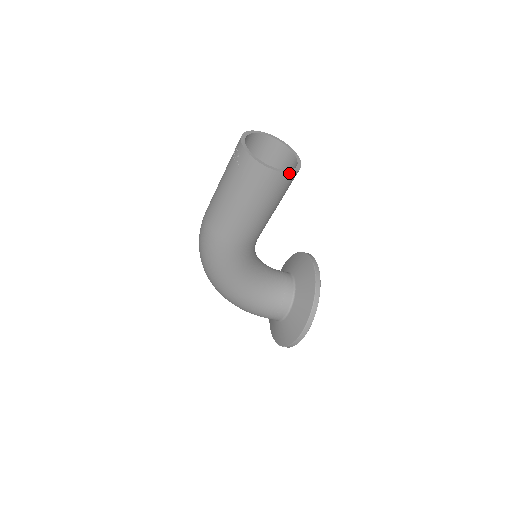
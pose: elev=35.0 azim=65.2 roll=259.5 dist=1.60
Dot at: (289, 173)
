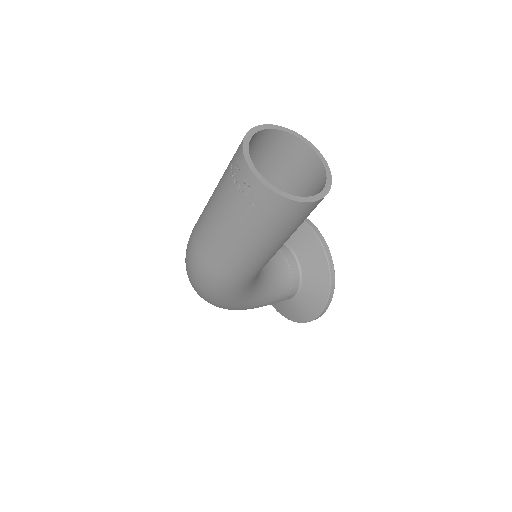
Dot at: occluded
